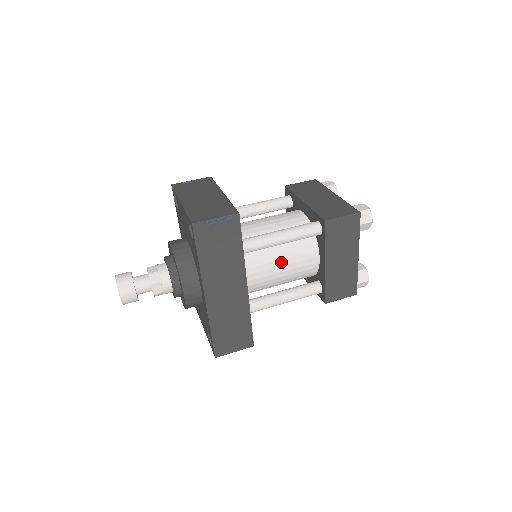
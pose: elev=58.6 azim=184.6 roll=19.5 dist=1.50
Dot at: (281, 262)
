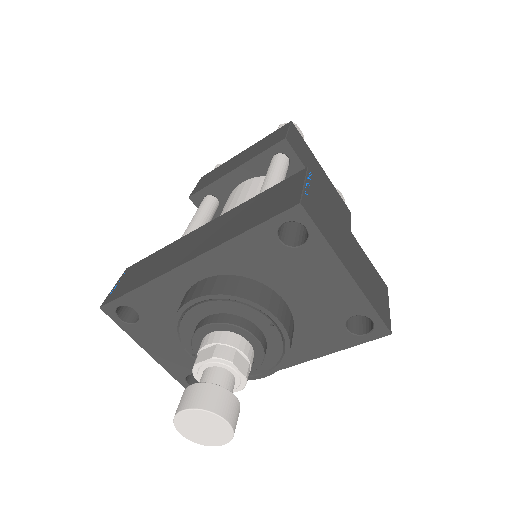
Dot at: occluded
